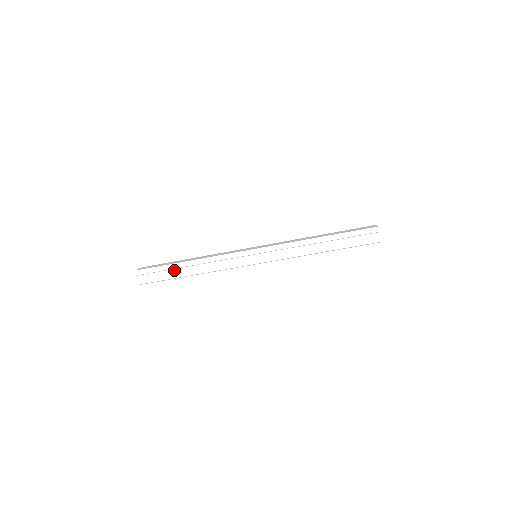
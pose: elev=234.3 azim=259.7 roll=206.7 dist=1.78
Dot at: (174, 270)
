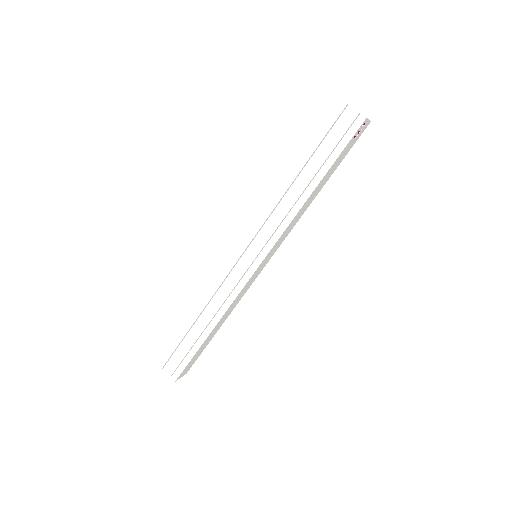
Dot at: (191, 338)
